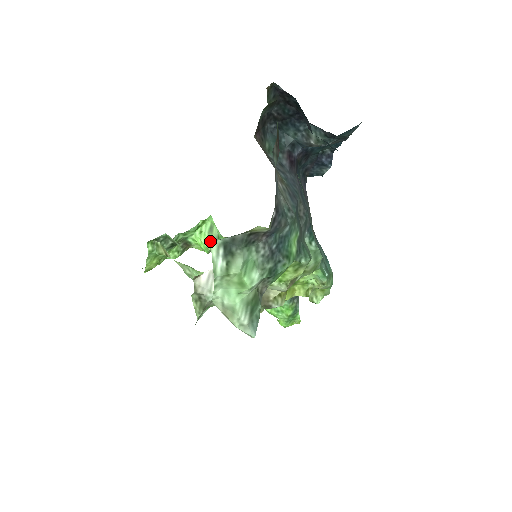
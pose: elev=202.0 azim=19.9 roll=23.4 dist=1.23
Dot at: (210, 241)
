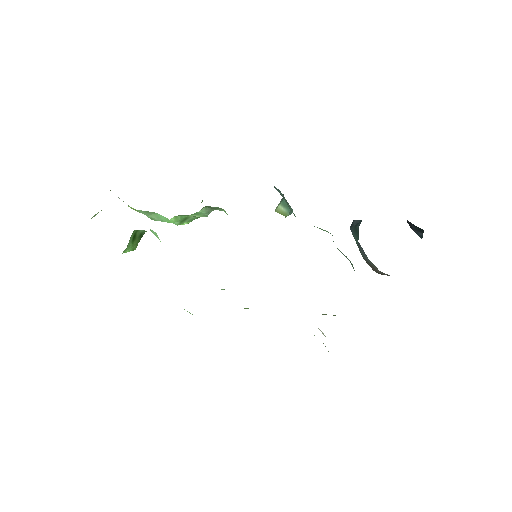
Dot at: (135, 245)
